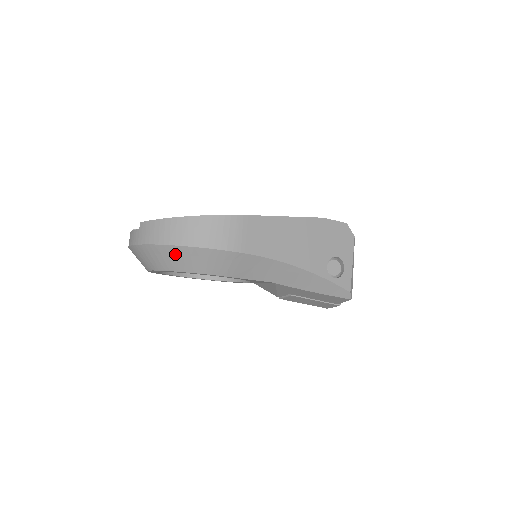
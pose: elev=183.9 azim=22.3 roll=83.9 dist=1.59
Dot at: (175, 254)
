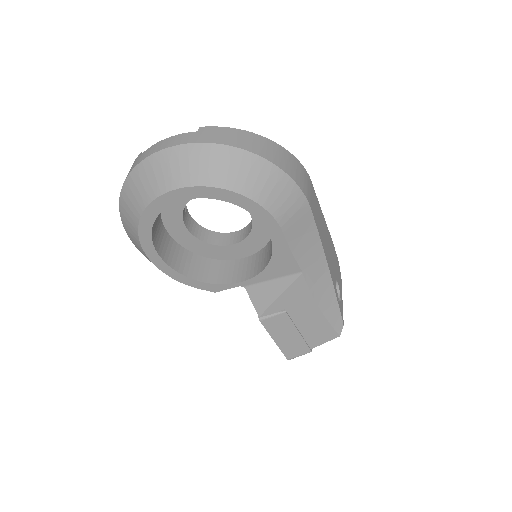
Dot at: (251, 167)
